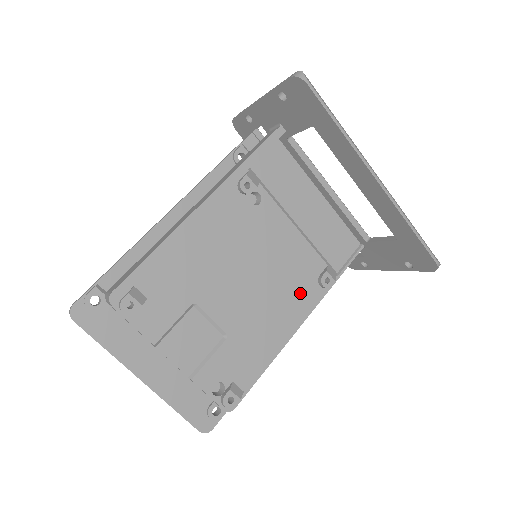
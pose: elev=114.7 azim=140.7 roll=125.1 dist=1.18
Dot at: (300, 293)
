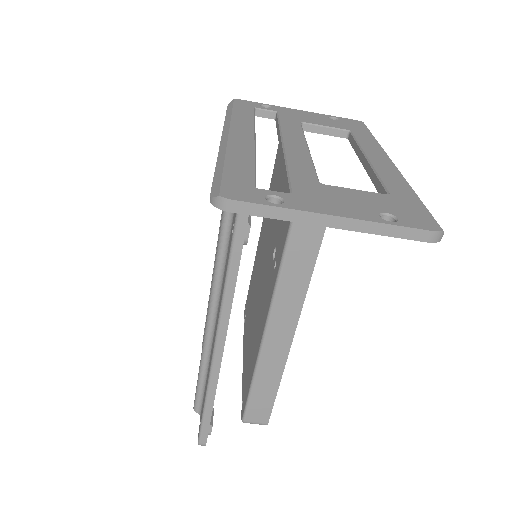
Dot at: occluded
